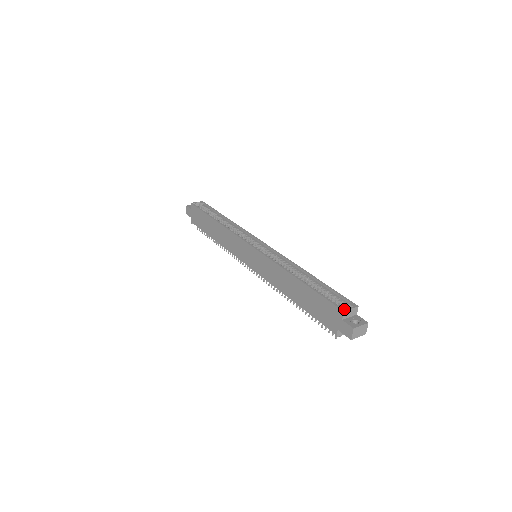
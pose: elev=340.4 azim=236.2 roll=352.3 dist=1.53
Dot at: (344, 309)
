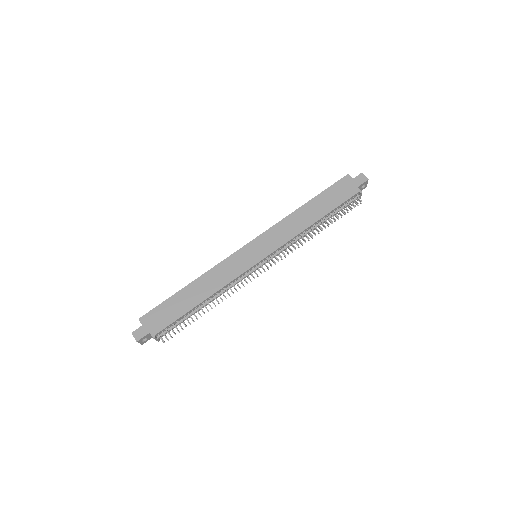
Dot at: (346, 178)
